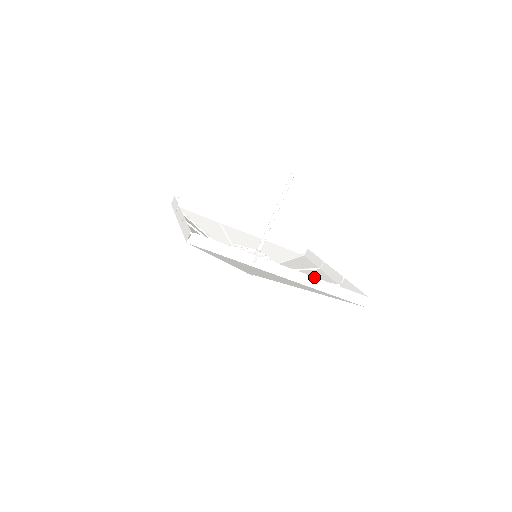
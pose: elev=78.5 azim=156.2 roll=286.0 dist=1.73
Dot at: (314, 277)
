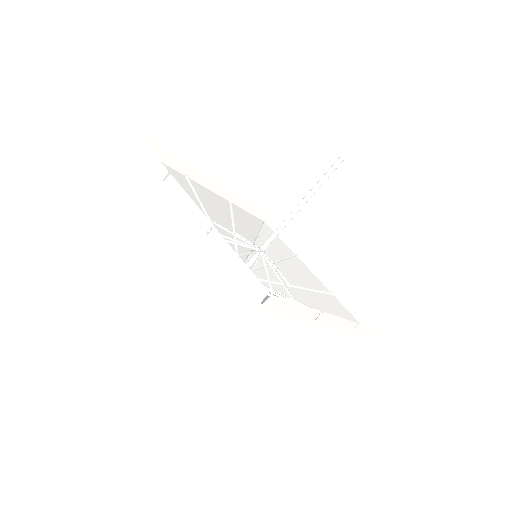
Dot at: (302, 277)
